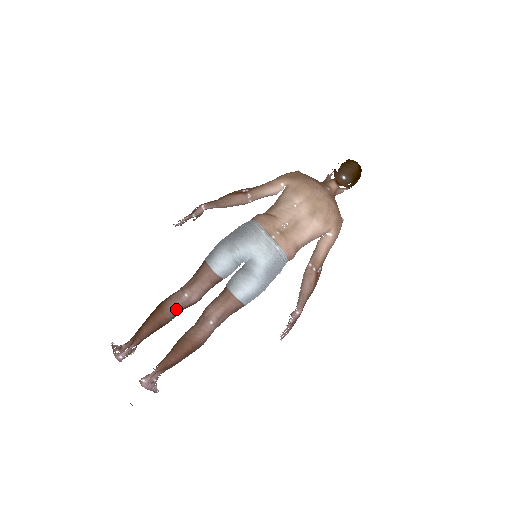
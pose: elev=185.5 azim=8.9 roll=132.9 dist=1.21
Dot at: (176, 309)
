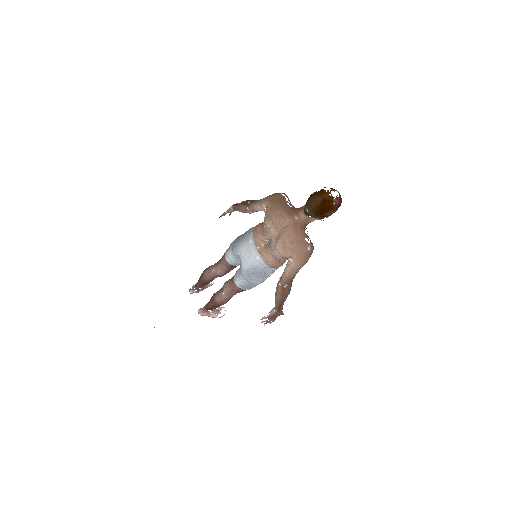
Dot at: (209, 277)
